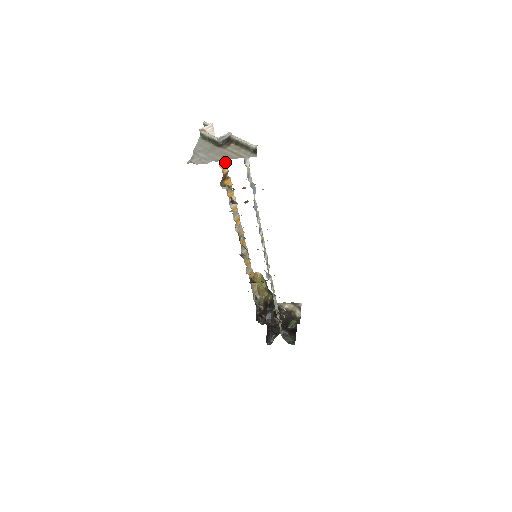
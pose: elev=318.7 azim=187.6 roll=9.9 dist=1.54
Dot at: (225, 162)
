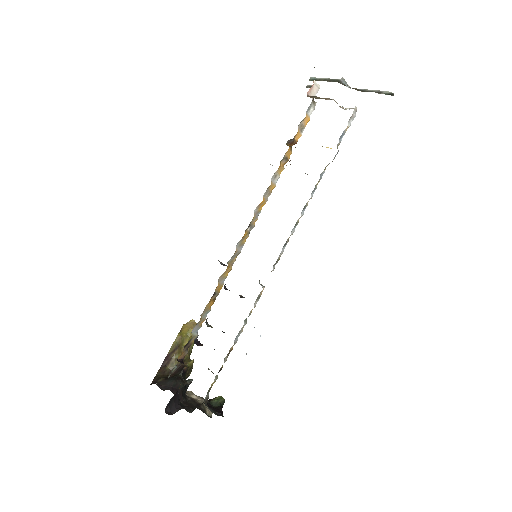
Dot at: (302, 131)
